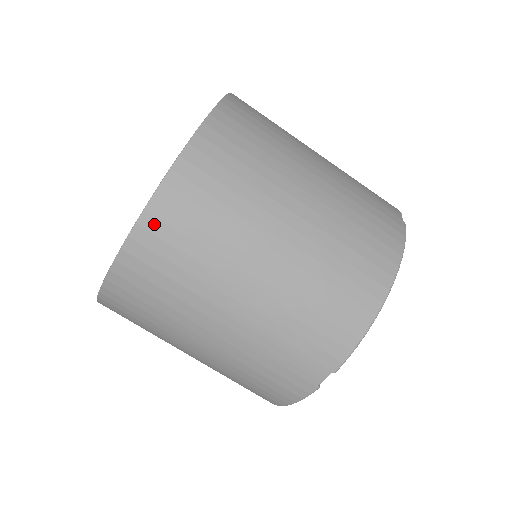
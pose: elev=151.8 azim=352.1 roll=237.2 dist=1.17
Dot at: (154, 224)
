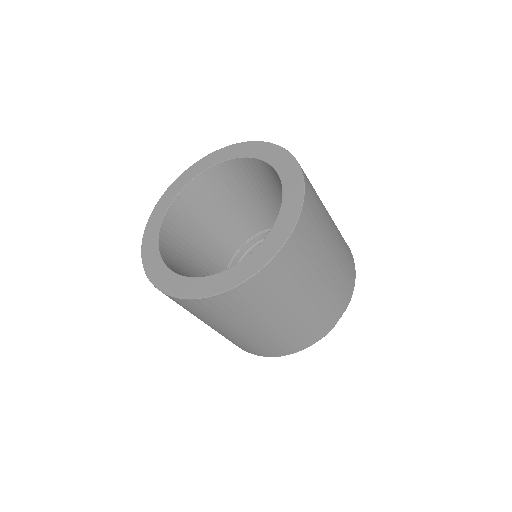
Dot at: (184, 302)
